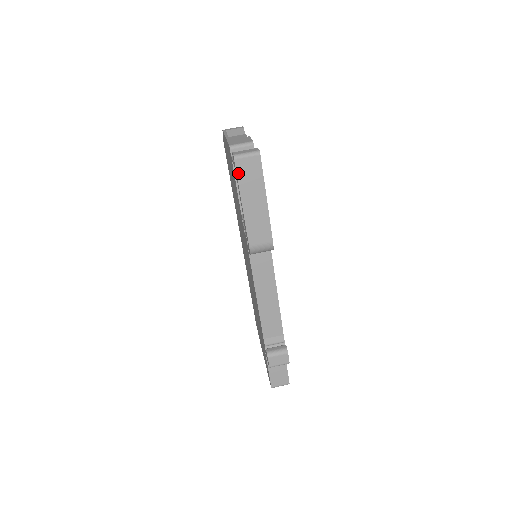
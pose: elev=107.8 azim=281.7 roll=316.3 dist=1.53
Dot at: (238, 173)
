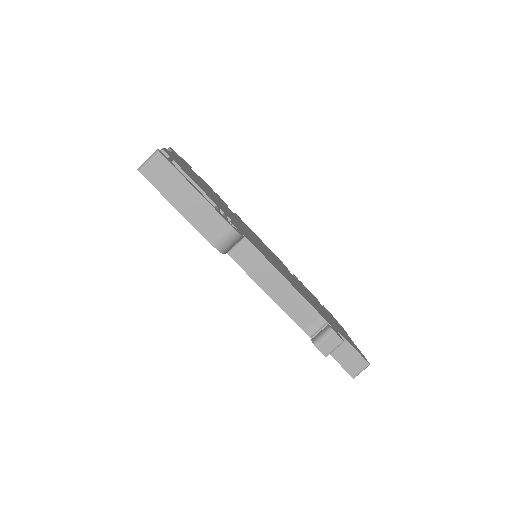
Dot at: (152, 183)
